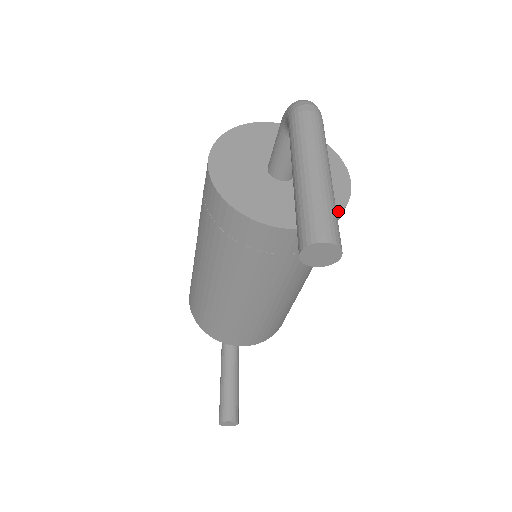
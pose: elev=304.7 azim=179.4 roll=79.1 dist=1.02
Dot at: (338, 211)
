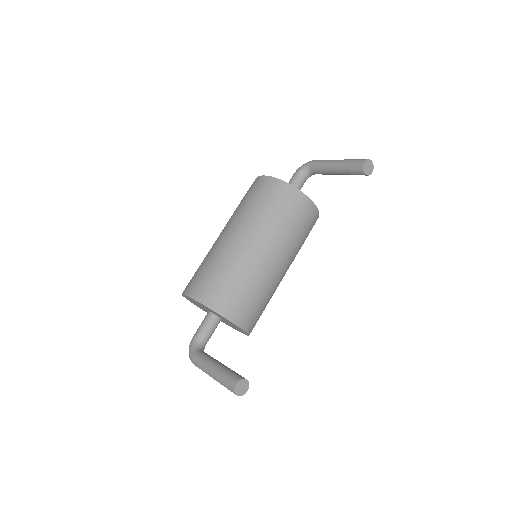
Dot at: occluded
